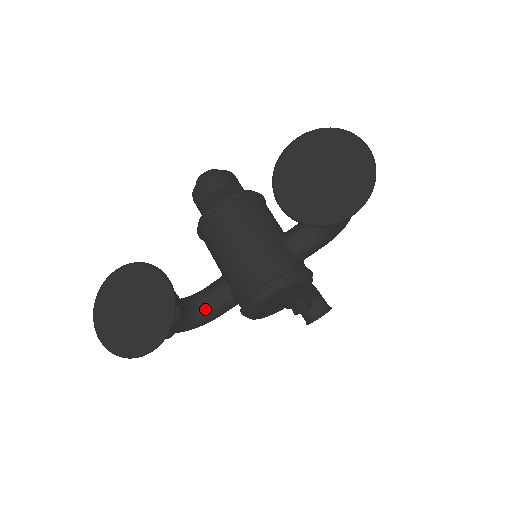
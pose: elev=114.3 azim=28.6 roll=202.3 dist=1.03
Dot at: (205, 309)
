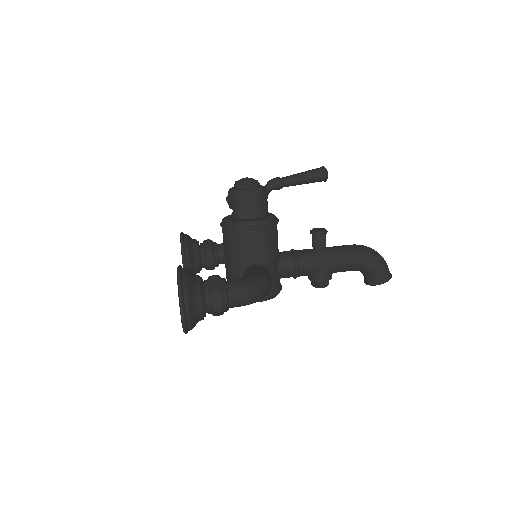
Dot at: occluded
